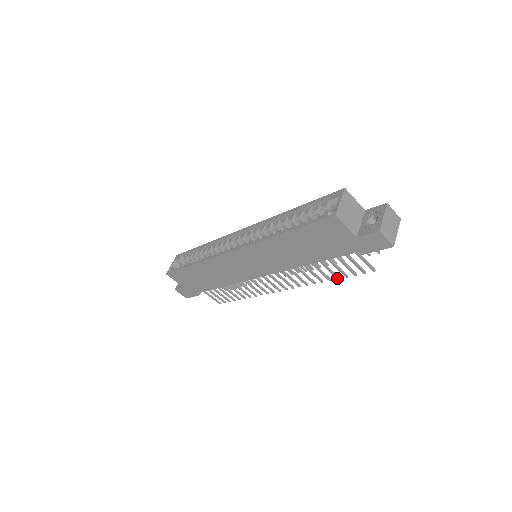
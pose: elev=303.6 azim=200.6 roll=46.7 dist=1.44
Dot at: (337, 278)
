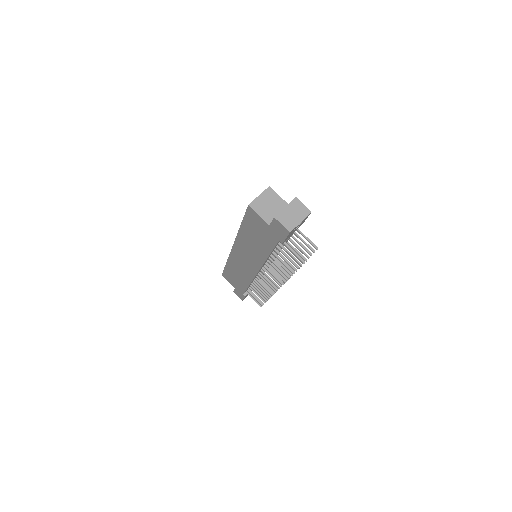
Dot at: (292, 272)
